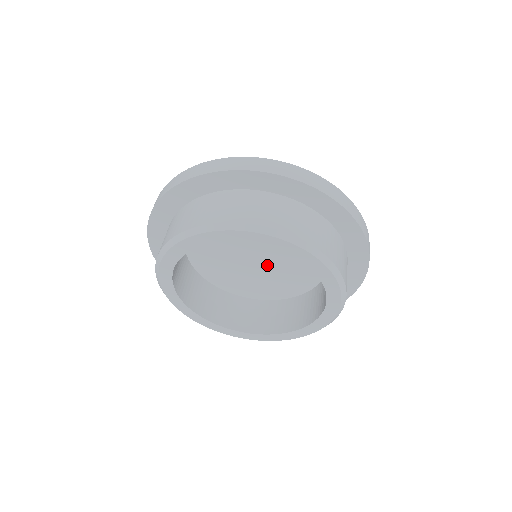
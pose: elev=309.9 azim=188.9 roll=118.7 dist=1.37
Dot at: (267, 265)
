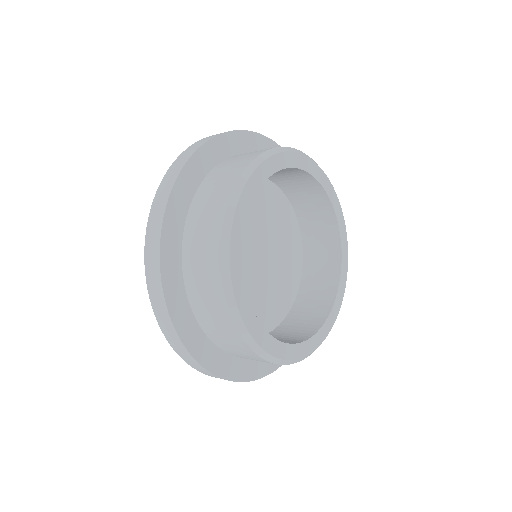
Dot at: (265, 267)
